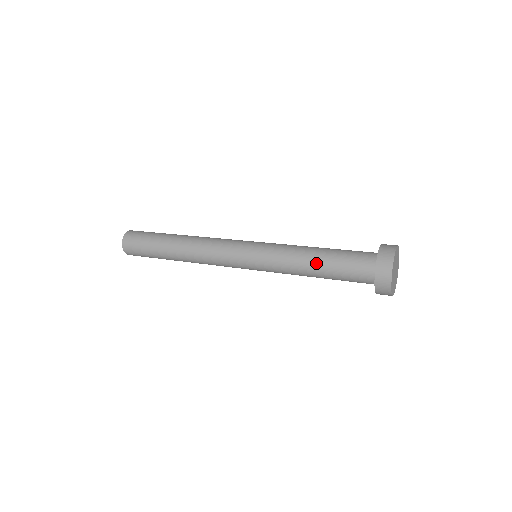
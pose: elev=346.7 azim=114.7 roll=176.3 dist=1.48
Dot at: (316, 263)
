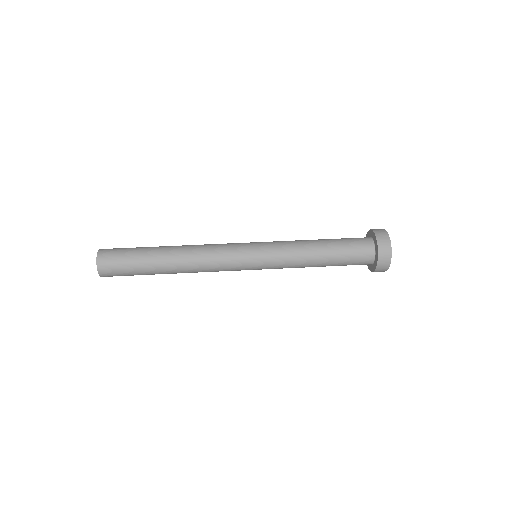
Dot at: (322, 249)
